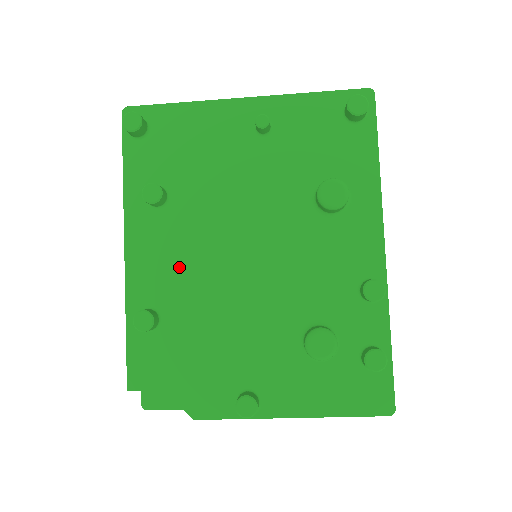
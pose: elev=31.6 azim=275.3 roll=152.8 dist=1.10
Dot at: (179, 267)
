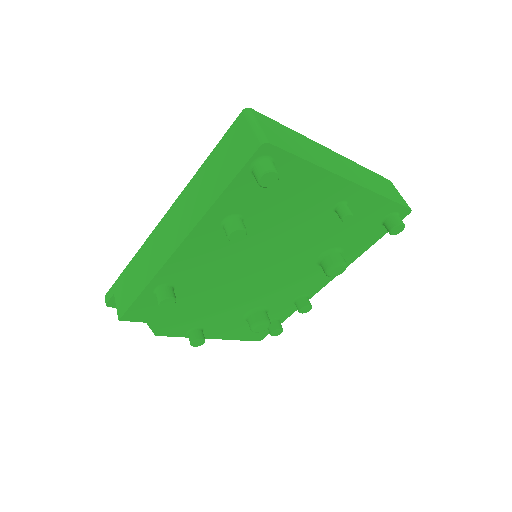
Dot at: (210, 268)
